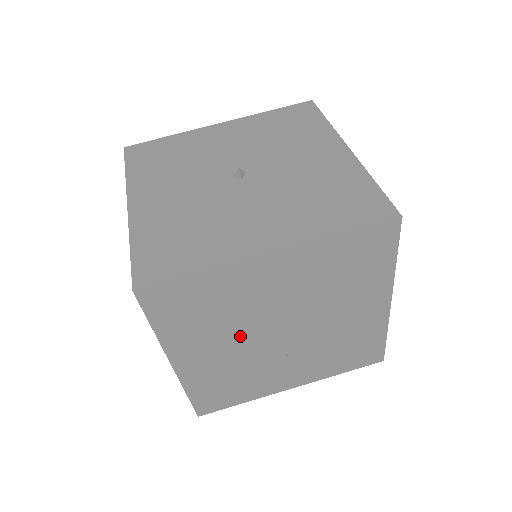
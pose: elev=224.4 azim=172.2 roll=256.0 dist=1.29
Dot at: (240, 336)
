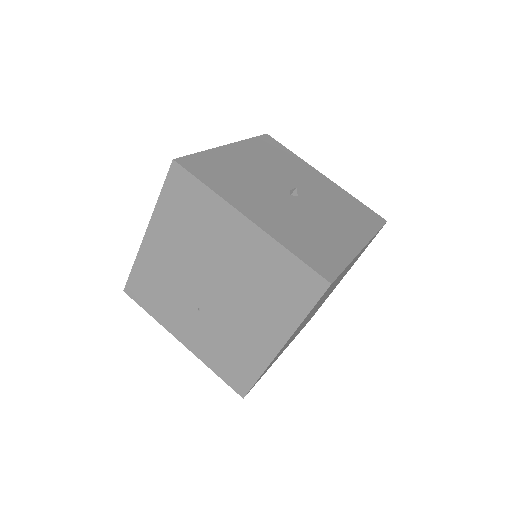
Dot at: (190, 259)
